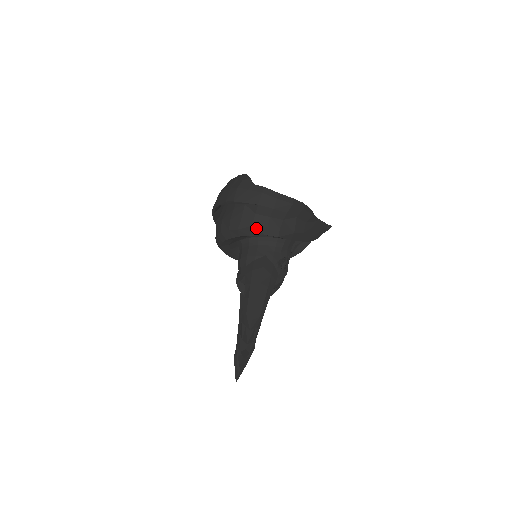
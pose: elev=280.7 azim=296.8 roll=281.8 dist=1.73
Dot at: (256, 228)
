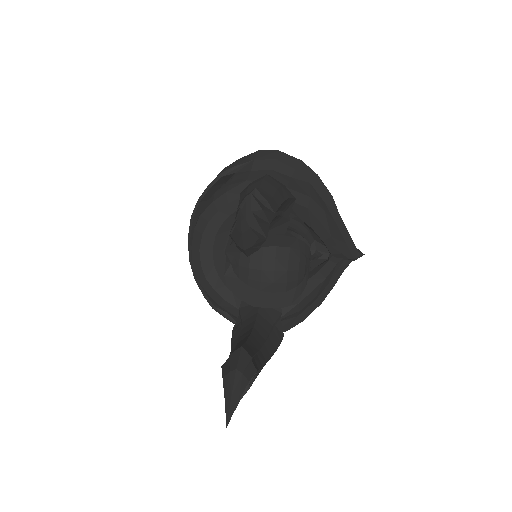
Dot at: occluded
